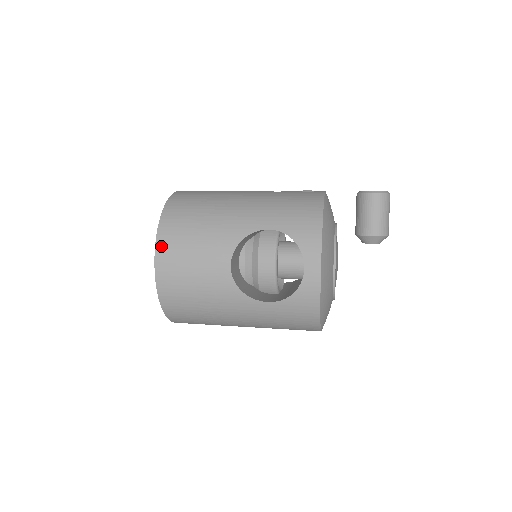
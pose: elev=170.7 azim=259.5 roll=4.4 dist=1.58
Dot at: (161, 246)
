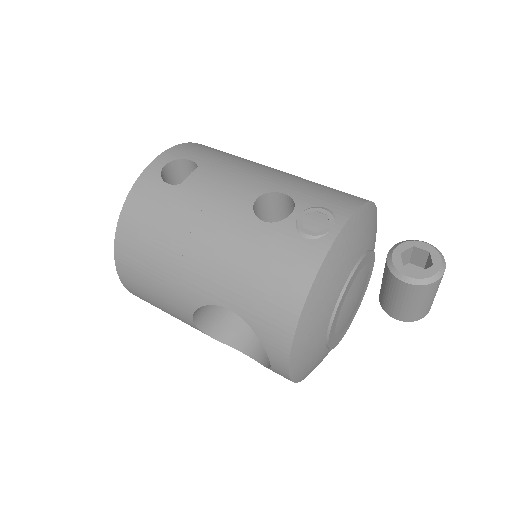
Dot at: (122, 273)
